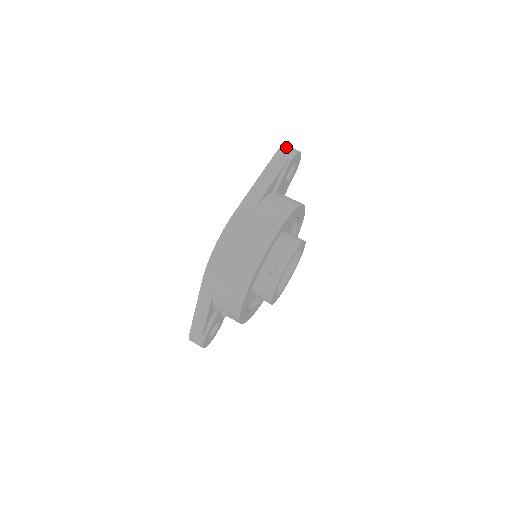
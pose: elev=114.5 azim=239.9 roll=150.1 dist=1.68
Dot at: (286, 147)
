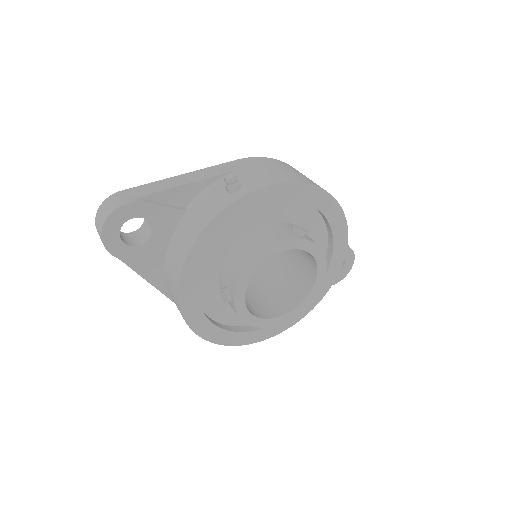
Dot at: occluded
